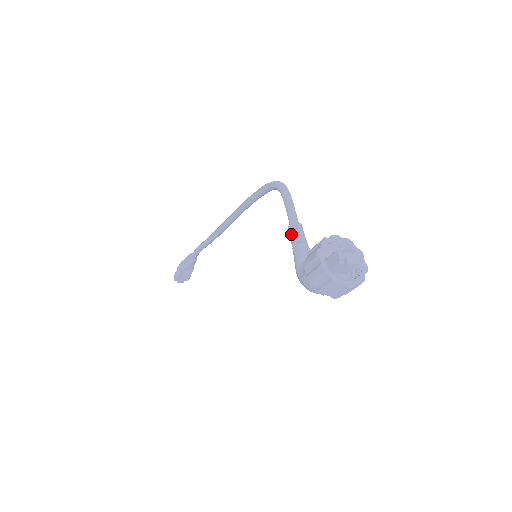
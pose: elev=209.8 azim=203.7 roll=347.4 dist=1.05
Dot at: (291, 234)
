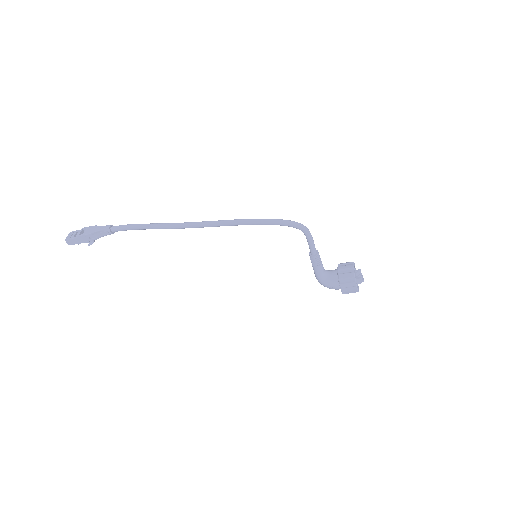
Dot at: (316, 260)
